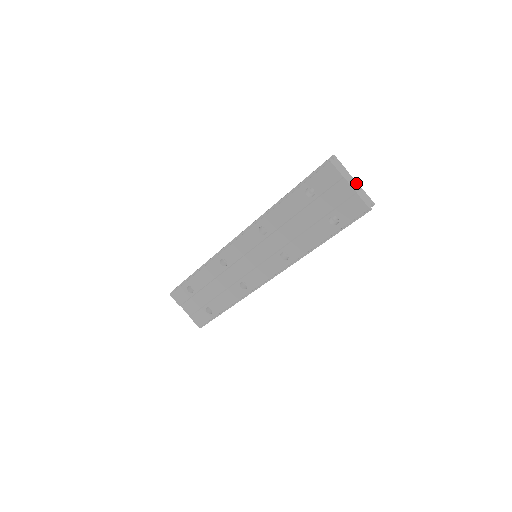
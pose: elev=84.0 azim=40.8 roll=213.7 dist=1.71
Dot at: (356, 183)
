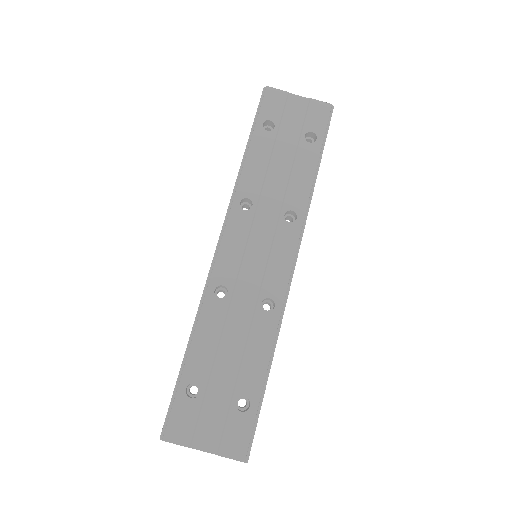
Dot at: occluded
